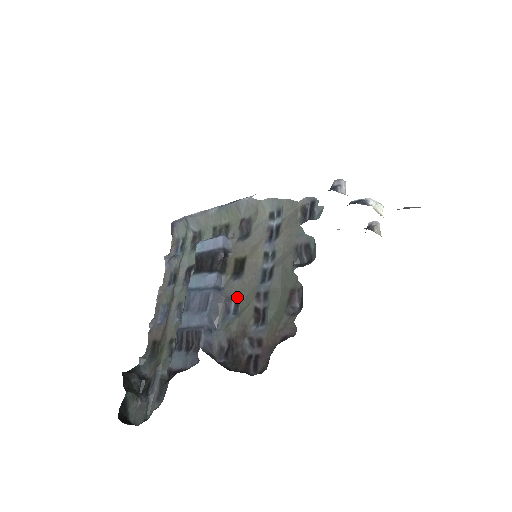
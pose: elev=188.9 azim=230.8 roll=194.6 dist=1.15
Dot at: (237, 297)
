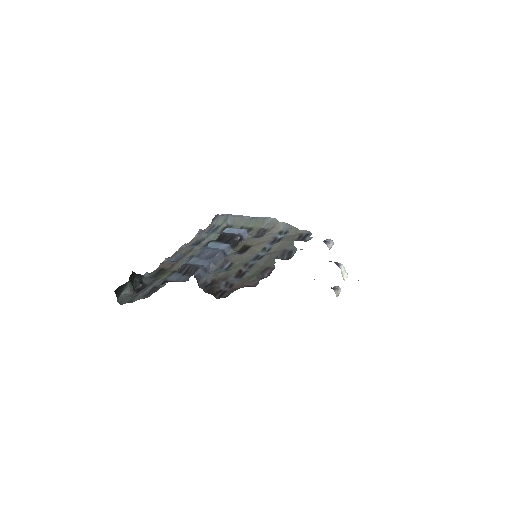
Dot at: (233, 262)
